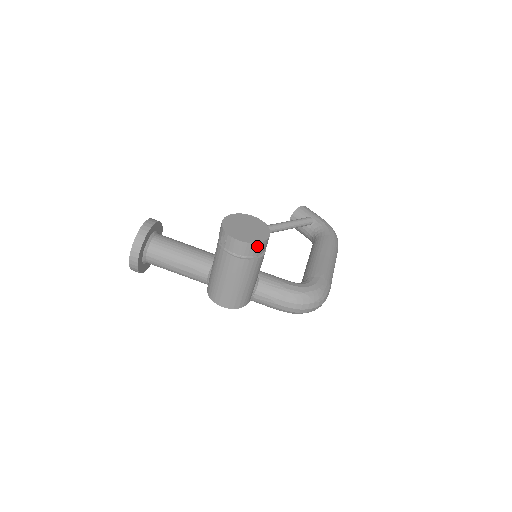
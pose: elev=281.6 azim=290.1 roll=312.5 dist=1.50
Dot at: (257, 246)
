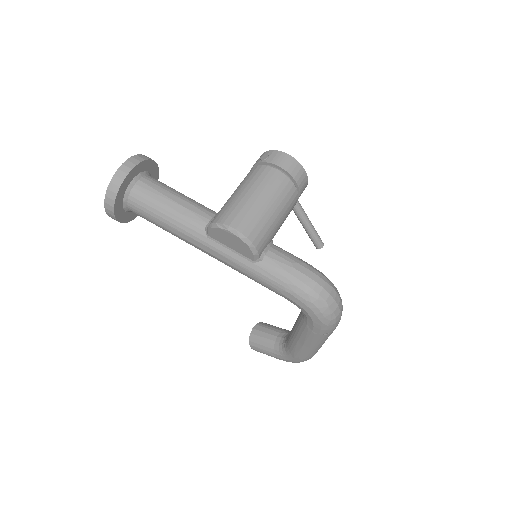
Dot at: (301, 172)
